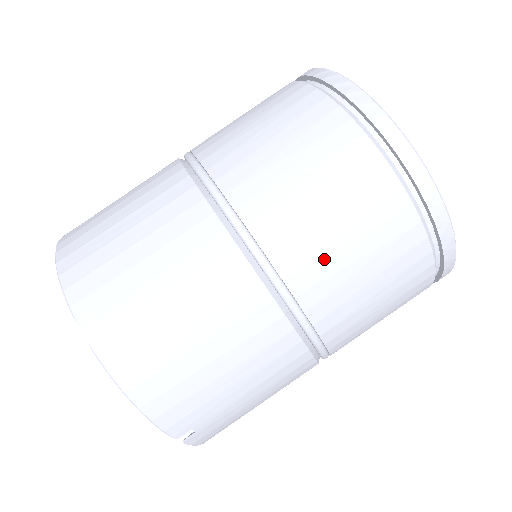
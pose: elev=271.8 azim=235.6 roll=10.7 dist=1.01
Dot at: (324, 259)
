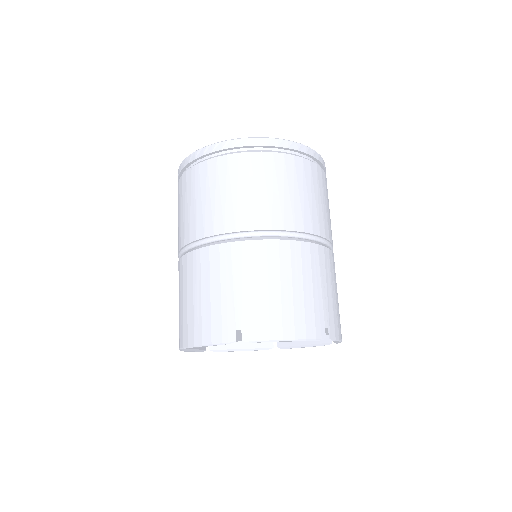
Dot at: (330, 222)
